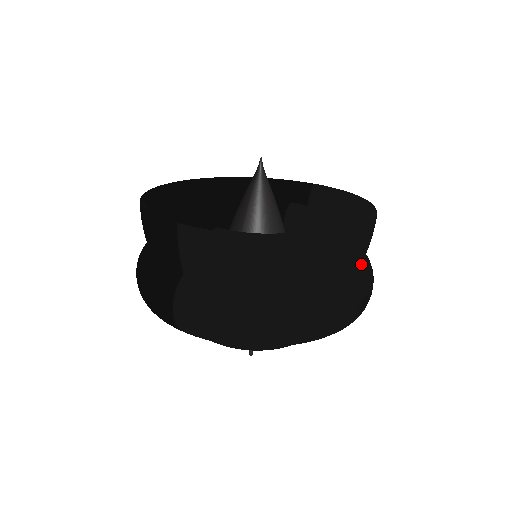
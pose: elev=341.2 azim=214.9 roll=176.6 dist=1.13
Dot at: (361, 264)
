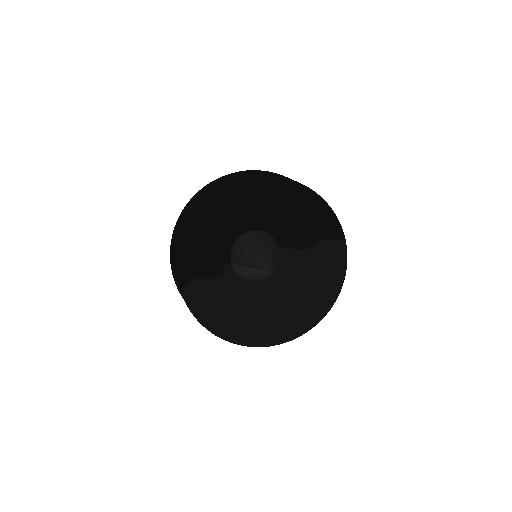
Dot at: occluded
